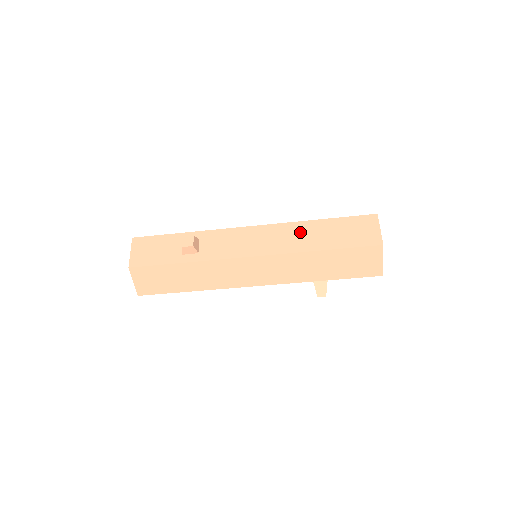
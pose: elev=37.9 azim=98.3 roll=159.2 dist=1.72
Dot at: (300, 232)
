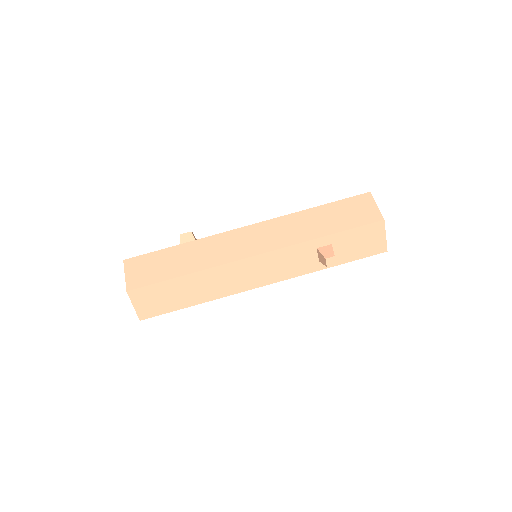
Dot at: occluded
